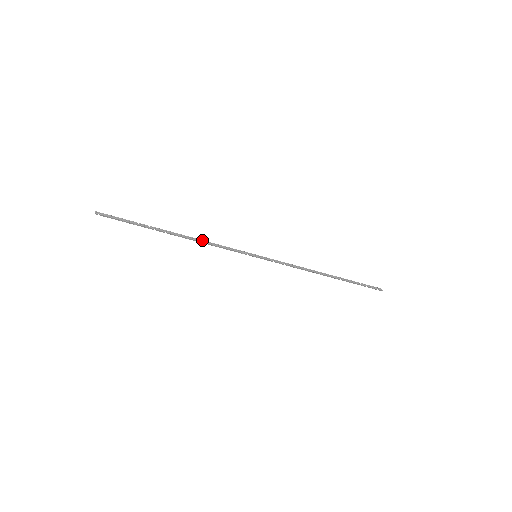
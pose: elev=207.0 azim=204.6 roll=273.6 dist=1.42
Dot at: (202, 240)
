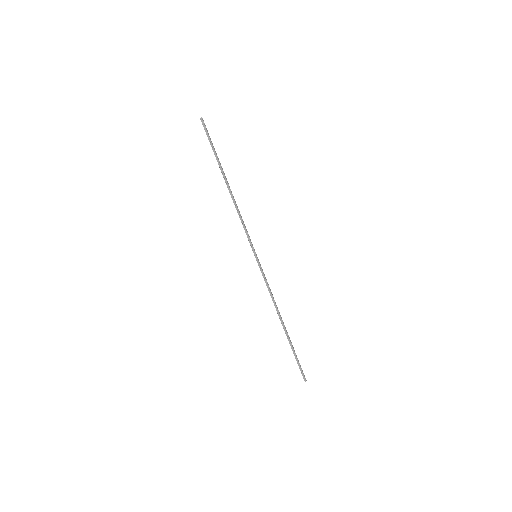
Dot at: occluded
